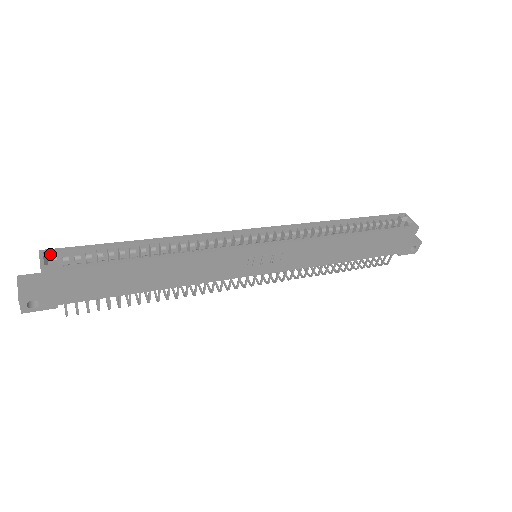
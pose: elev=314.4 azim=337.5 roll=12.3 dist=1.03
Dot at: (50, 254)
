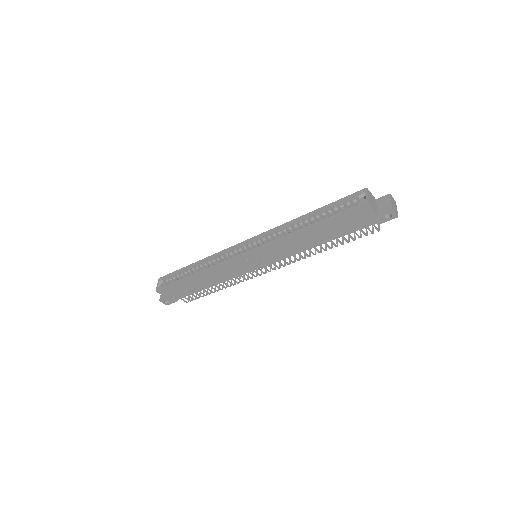
Dot at: (161, 280)
